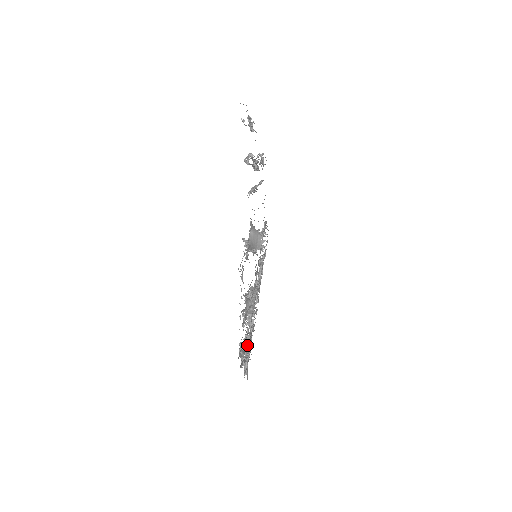
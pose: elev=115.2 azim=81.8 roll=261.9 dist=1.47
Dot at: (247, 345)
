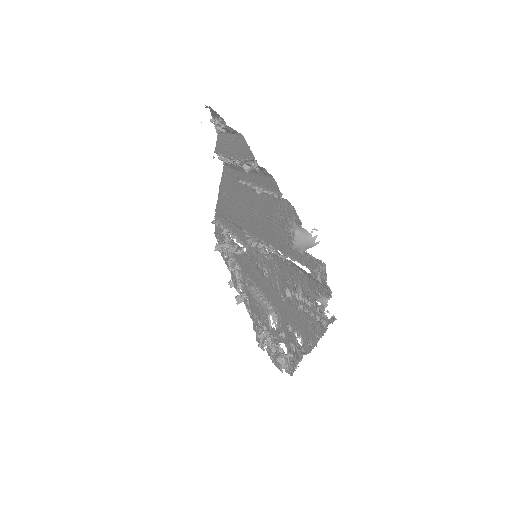
Dot at: (280, 342)
